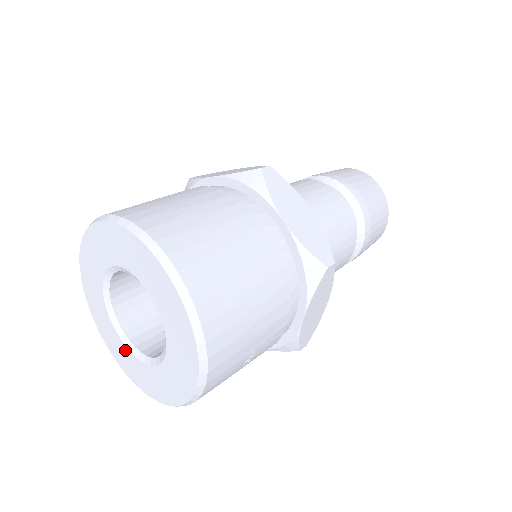
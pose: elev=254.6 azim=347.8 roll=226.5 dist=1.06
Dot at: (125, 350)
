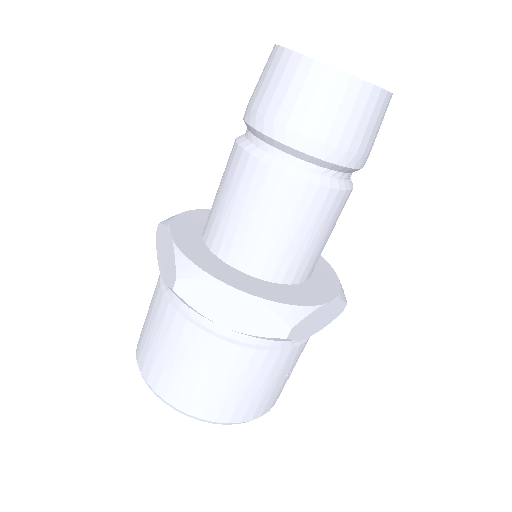
Dot at: occluded
